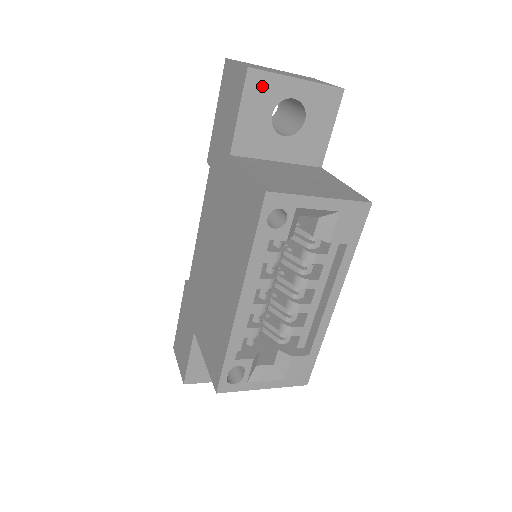
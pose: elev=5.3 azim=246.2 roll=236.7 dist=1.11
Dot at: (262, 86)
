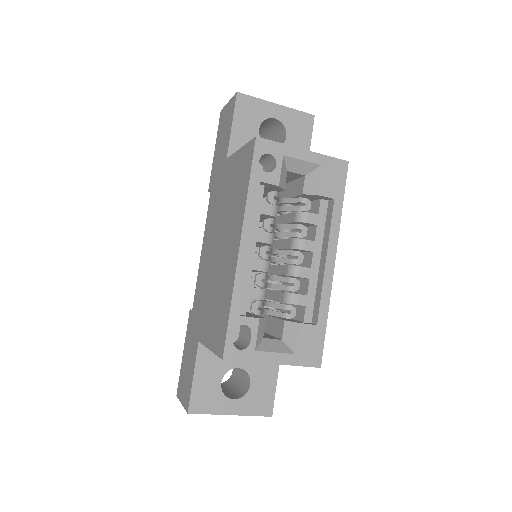
Dot at: (249, 107)
